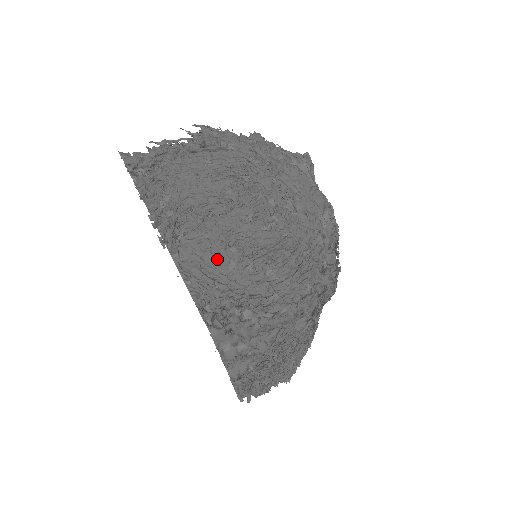
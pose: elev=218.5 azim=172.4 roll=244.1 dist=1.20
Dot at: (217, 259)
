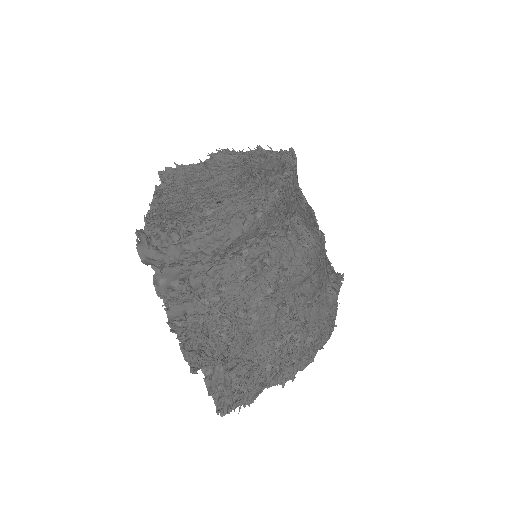
Dot at: (178, 210)
